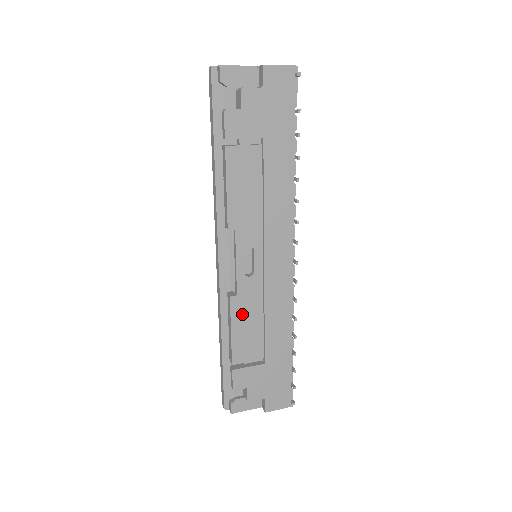
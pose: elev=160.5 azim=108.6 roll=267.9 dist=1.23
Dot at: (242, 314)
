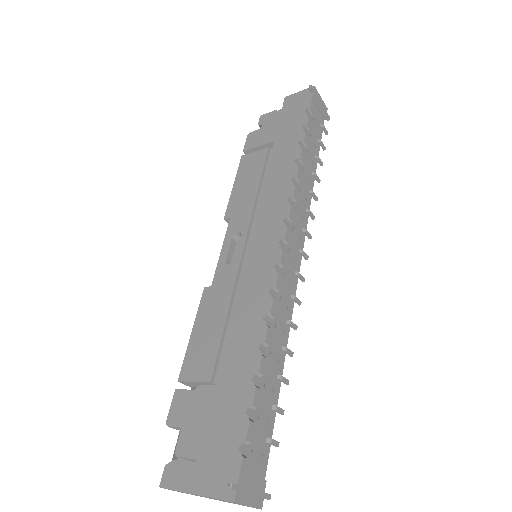
Dot at: (210, 310)
